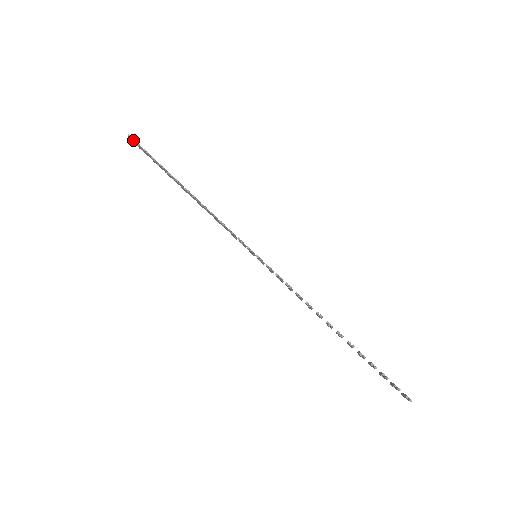
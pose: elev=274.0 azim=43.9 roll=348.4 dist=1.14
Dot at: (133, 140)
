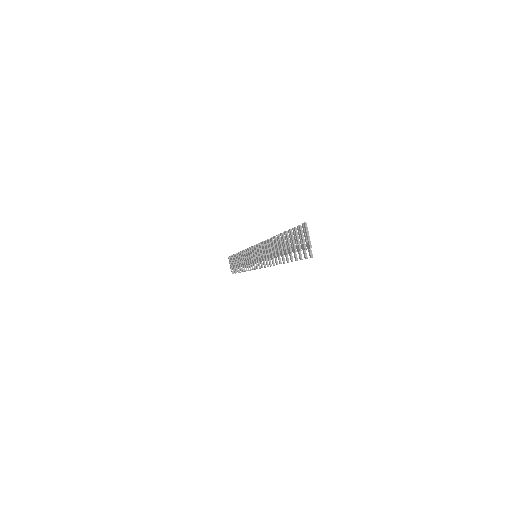
Dot at: occluded
